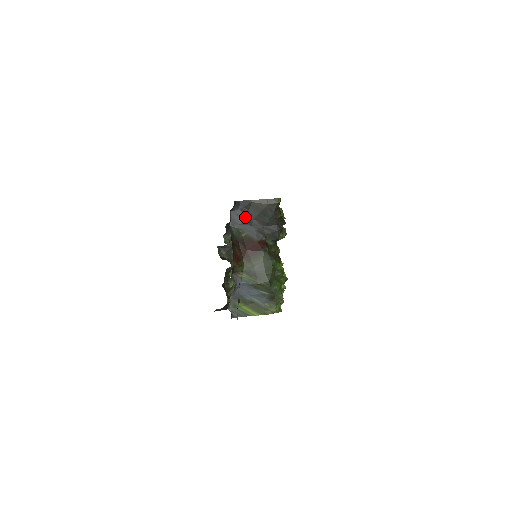
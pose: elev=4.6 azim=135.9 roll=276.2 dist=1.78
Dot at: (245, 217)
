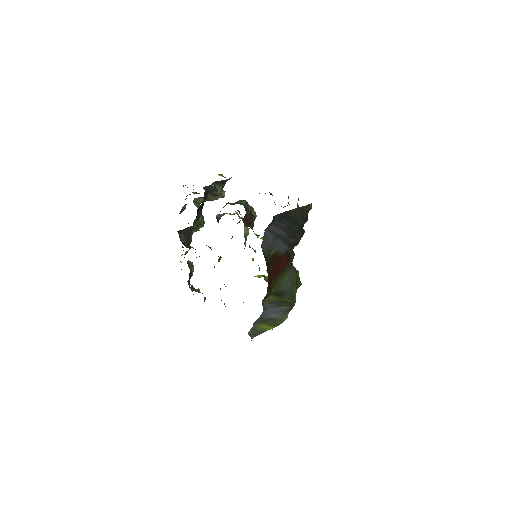
Dot at: (277, 232)
